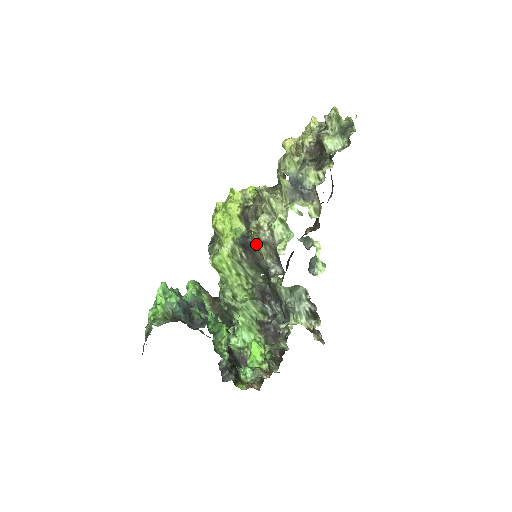
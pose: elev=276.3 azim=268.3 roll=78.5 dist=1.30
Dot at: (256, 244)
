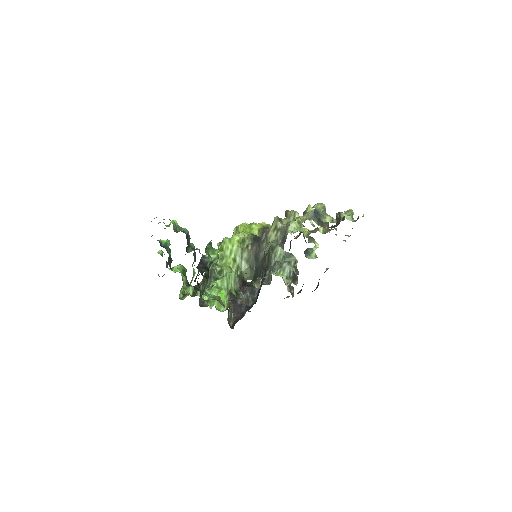
Dot at: (269, 233)
